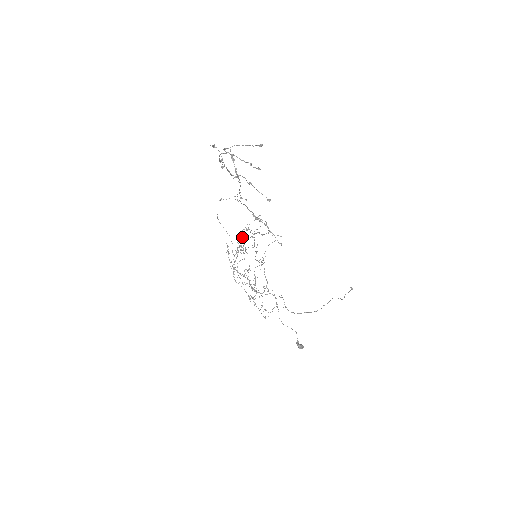
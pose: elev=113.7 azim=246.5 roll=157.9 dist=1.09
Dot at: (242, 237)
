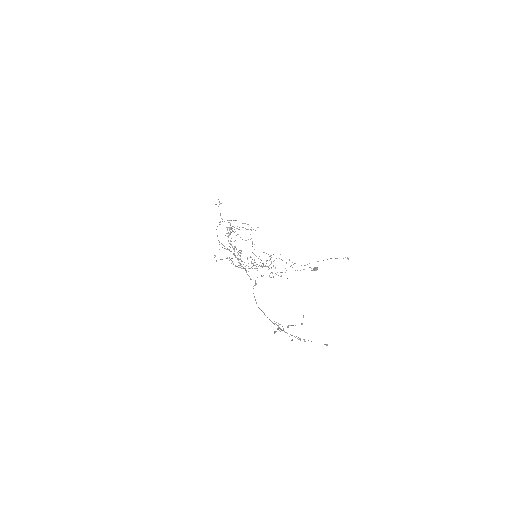
Dot at: occluded
